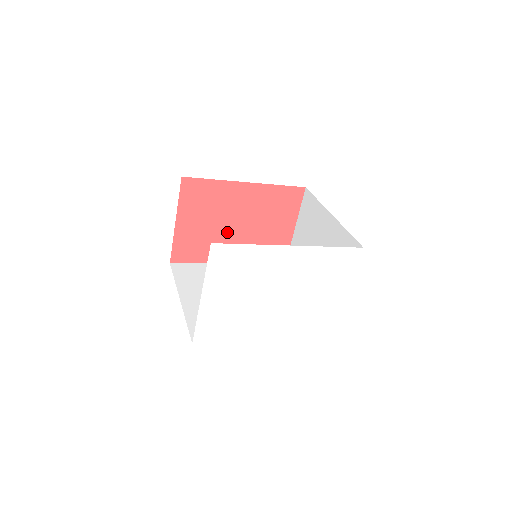
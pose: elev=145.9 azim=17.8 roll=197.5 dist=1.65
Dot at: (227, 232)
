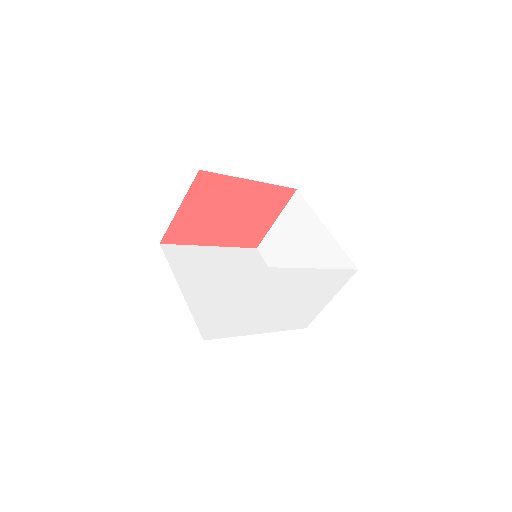
Dot at: (219, 220)
